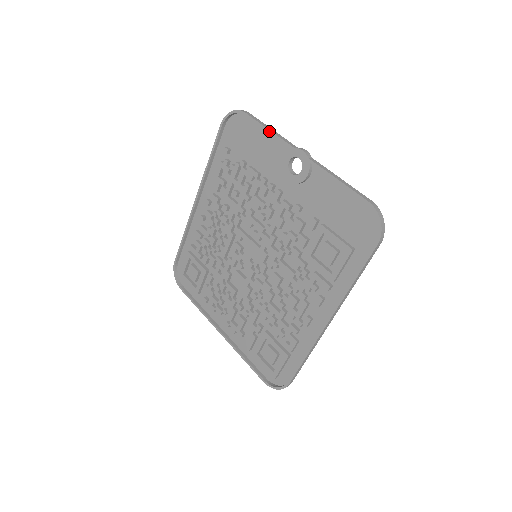
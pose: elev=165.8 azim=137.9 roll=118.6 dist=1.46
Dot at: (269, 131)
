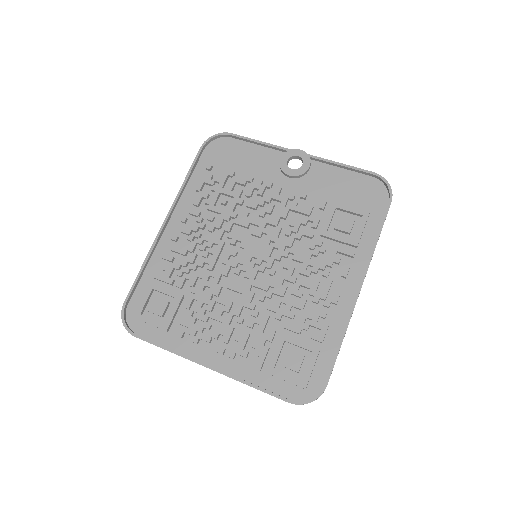
Dot at: (262, 142)
